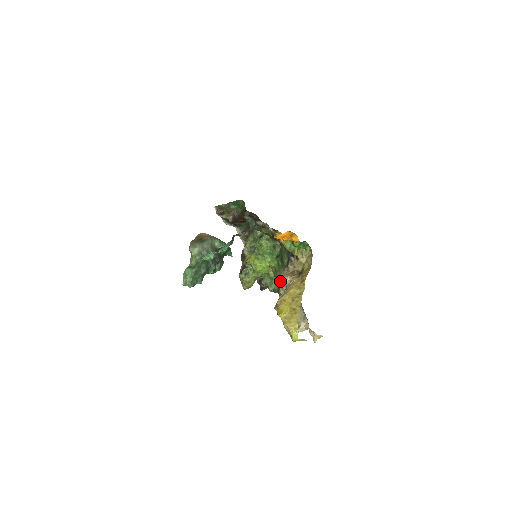
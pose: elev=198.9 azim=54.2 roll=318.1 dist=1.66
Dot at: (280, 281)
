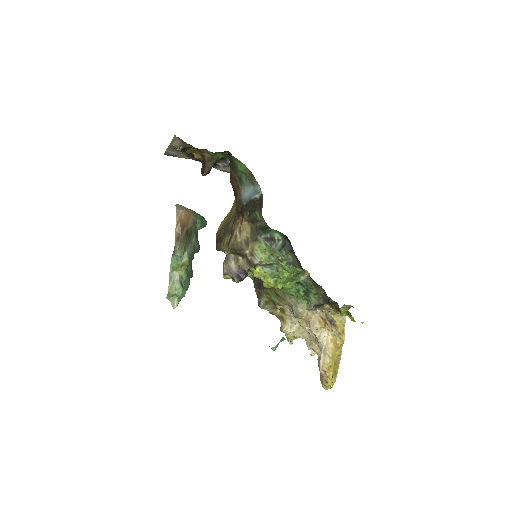
Dot at: (302, 315)
